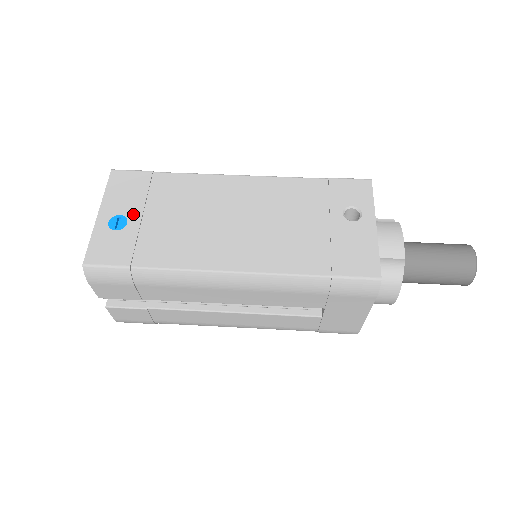
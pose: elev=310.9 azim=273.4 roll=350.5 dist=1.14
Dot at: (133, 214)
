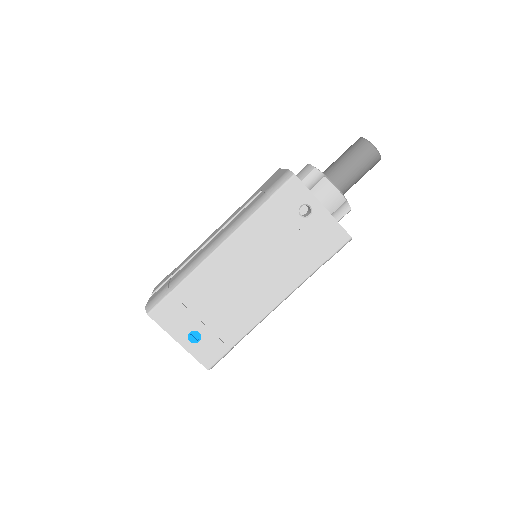
Dot at: (196, 326)
